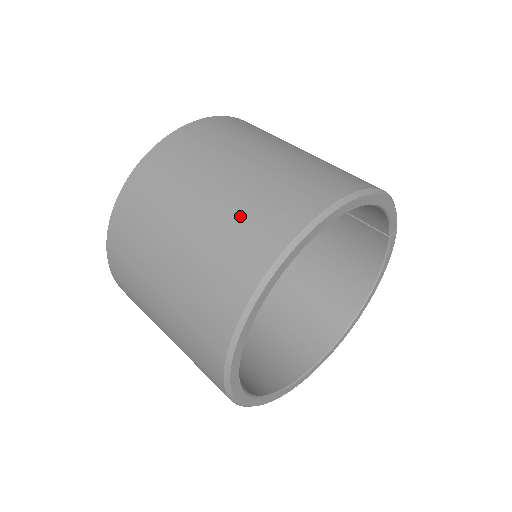
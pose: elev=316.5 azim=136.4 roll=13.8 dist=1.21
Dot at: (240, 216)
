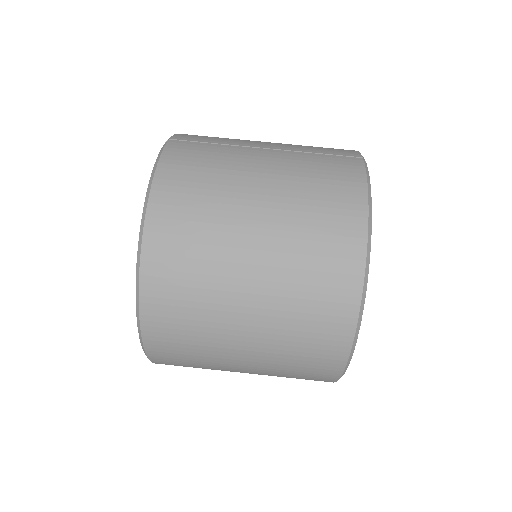
Dot at: (290, 358)
